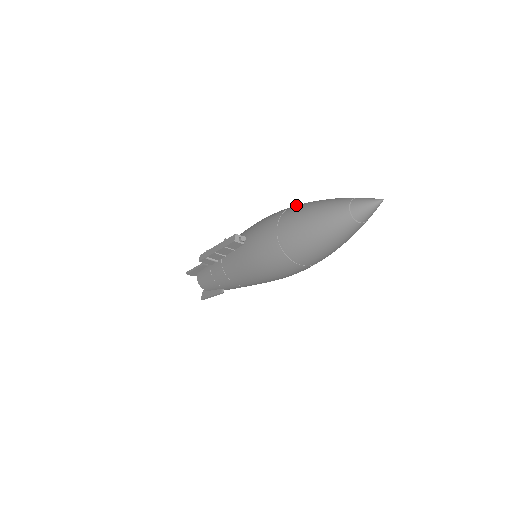
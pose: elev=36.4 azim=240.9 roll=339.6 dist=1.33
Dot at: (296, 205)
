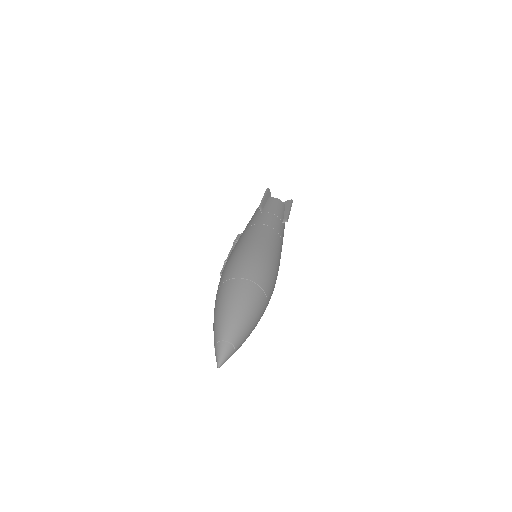
Dot at: (218, 291)
